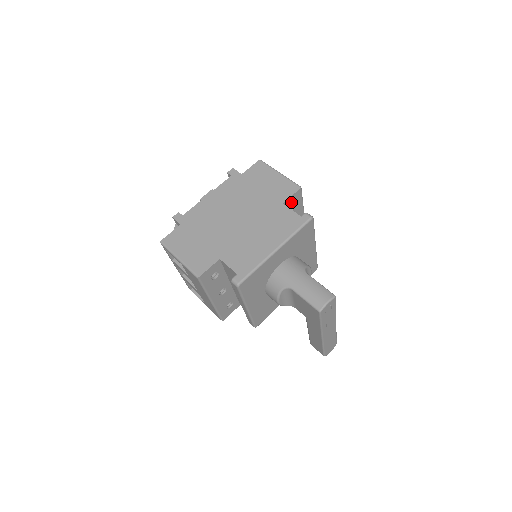
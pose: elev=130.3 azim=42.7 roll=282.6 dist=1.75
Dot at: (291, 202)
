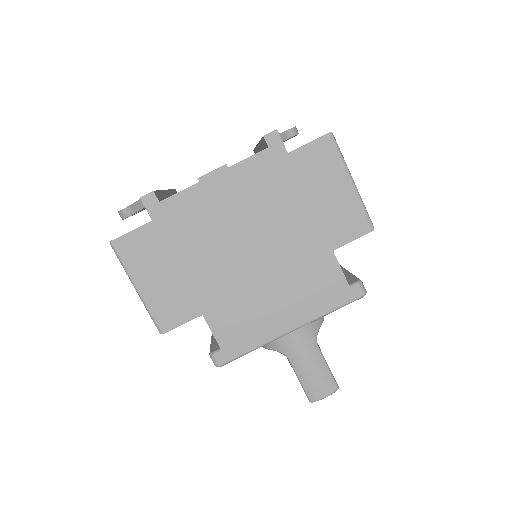
Dot at: occluded
